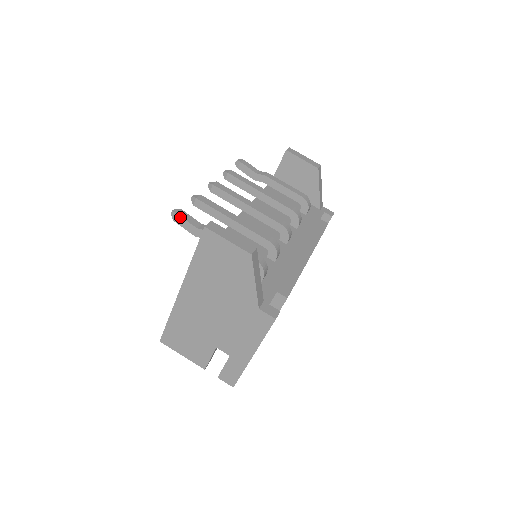
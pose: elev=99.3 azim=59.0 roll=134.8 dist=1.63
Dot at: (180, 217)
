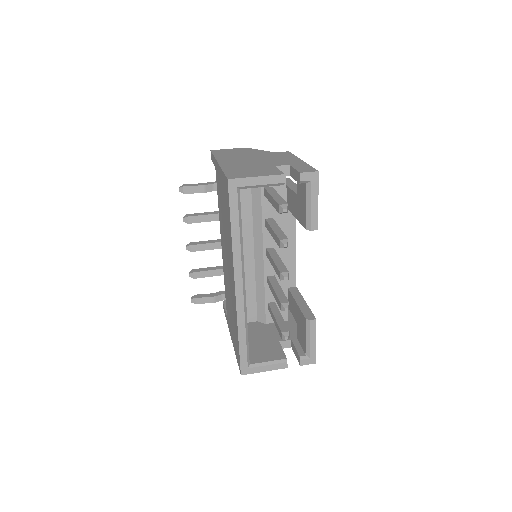
Dot at: (187, 184)
